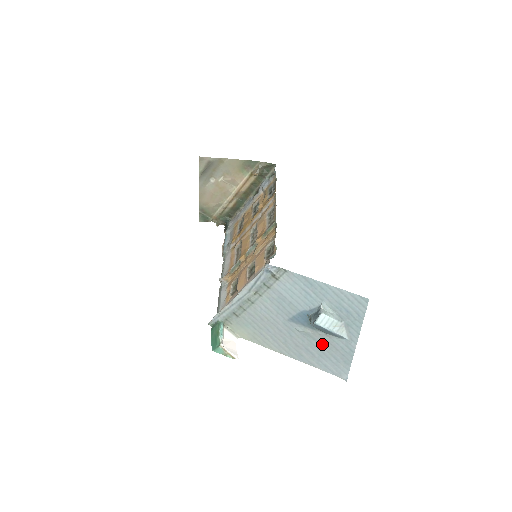
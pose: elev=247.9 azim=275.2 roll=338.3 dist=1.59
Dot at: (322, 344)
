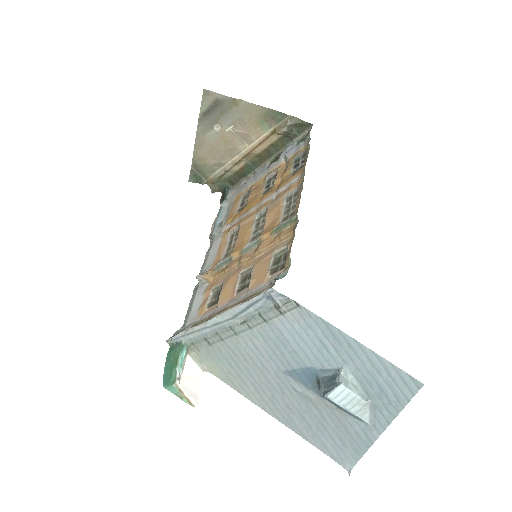
Dot at: (327, 417)
